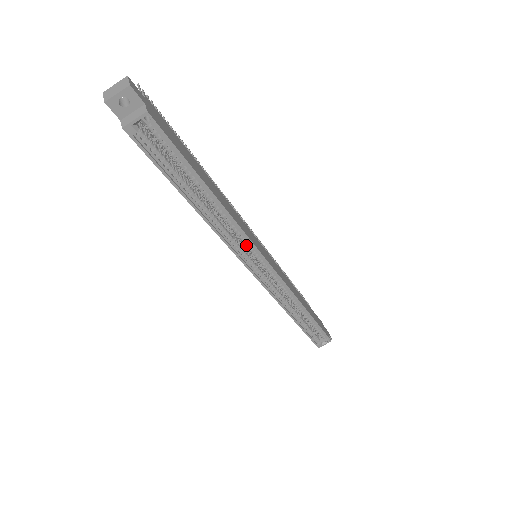
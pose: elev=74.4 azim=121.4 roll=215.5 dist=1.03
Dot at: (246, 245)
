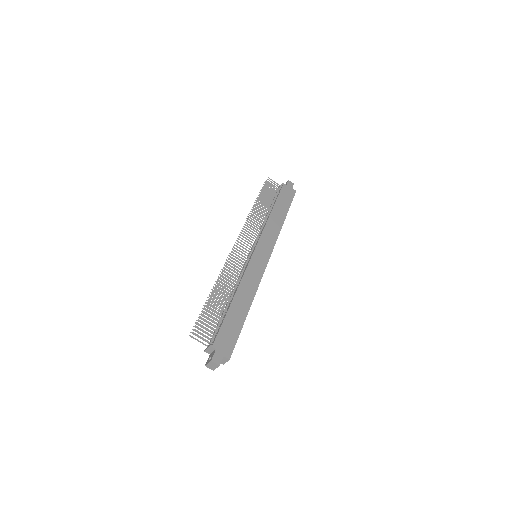
Dot at: occluded
